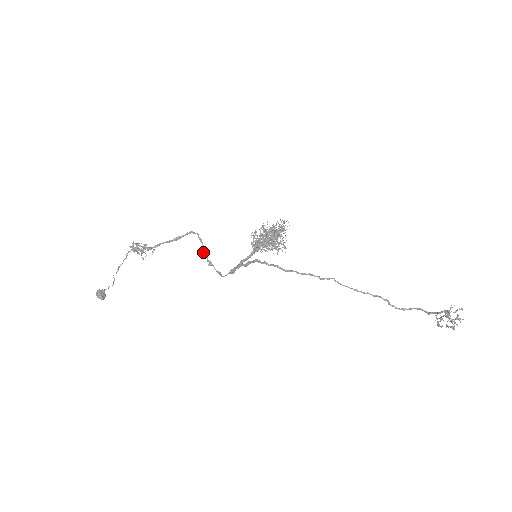
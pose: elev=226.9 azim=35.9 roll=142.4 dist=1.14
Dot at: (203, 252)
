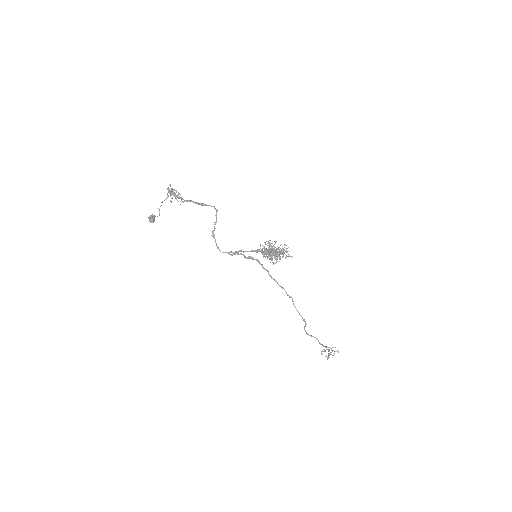
Dot at: occluded
